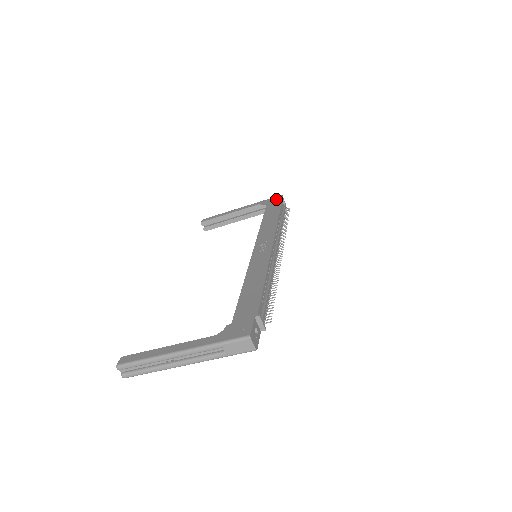
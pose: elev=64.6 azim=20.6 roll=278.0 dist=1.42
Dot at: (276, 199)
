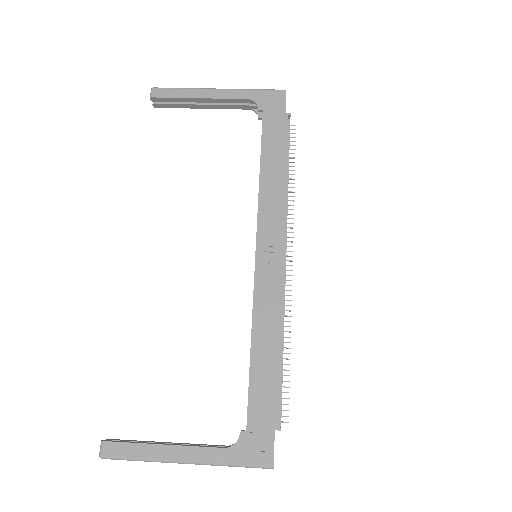
Dot at: (278, 102)
